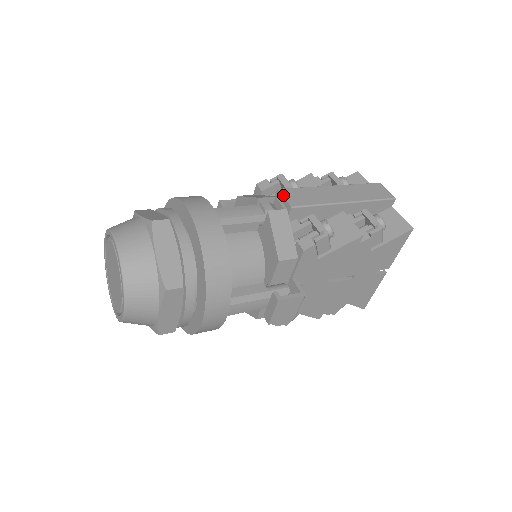
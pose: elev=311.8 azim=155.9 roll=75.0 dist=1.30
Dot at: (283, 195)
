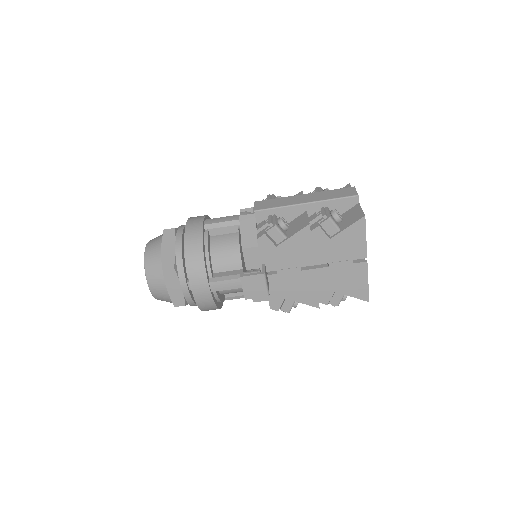
Dot at: (255, 205)
